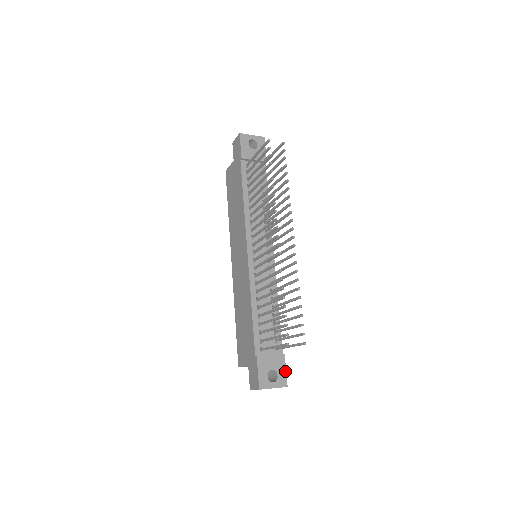
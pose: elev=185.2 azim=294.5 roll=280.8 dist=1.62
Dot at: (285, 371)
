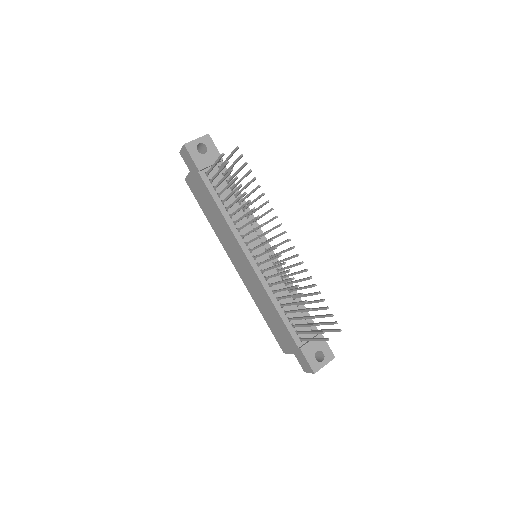
Dot at: (328, 346)
